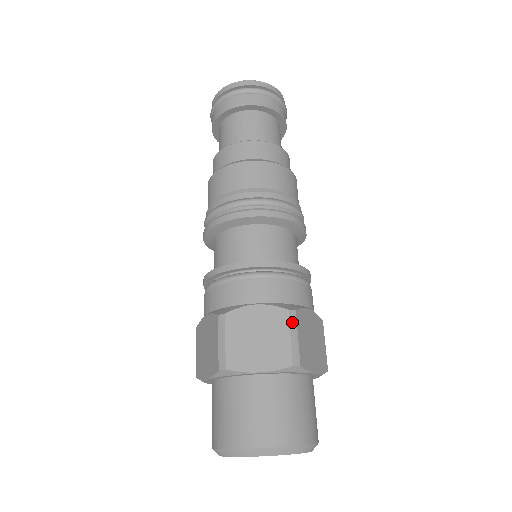
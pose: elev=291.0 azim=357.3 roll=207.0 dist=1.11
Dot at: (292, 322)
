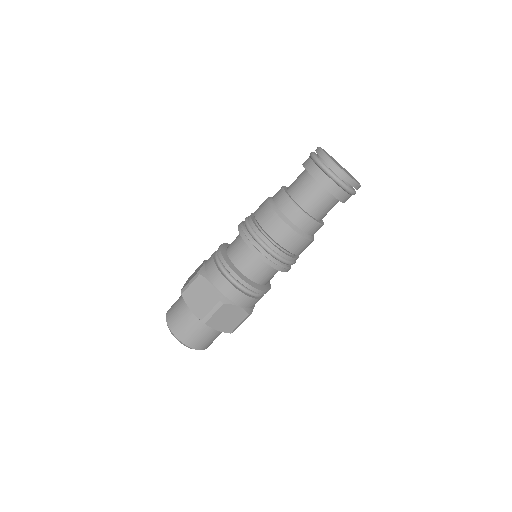
Dot at: occluded
